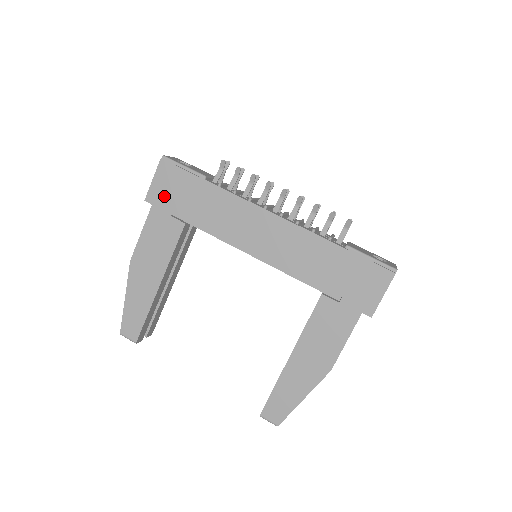
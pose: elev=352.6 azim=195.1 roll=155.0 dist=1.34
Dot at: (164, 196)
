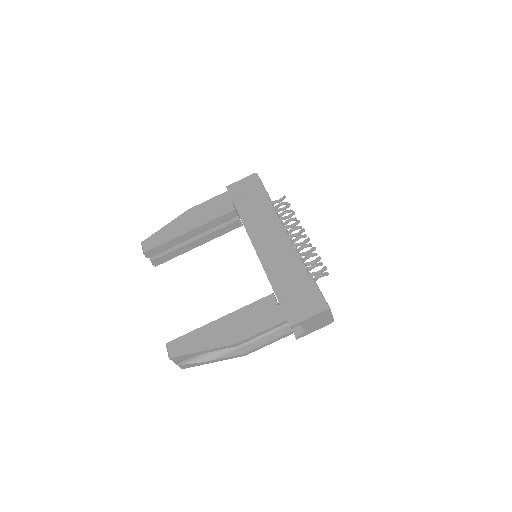
Dot at: (238, 190)
